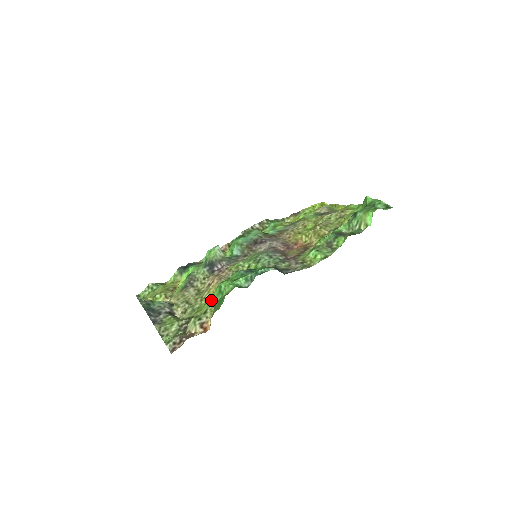
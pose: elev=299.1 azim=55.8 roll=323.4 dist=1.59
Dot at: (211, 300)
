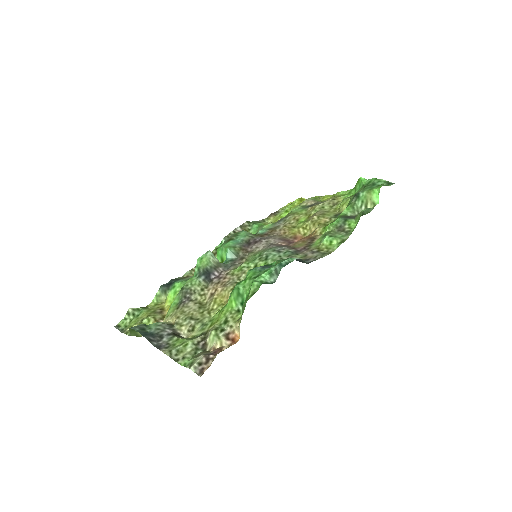
Dot at: (227, 307)
